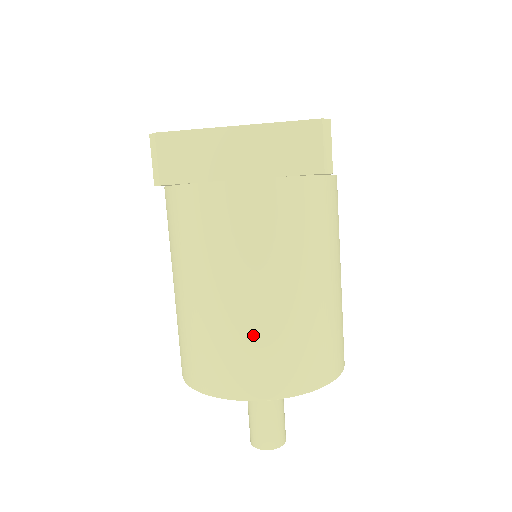
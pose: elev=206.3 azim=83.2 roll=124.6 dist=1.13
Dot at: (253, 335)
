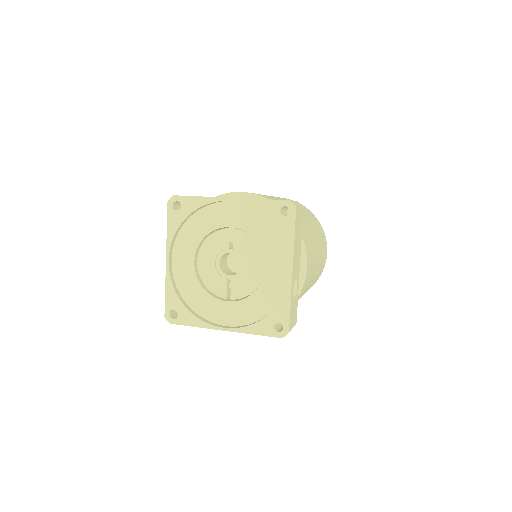
Dot at: occluded
